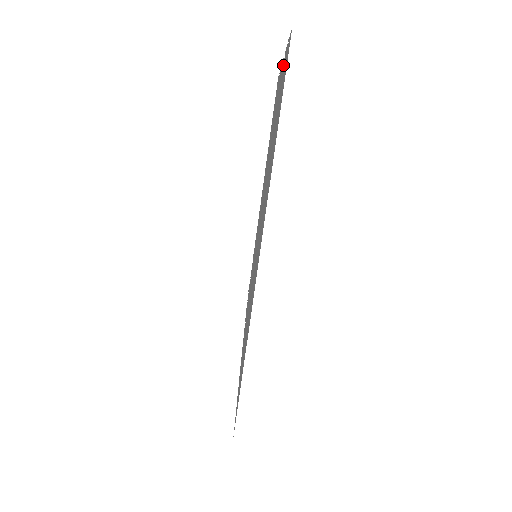
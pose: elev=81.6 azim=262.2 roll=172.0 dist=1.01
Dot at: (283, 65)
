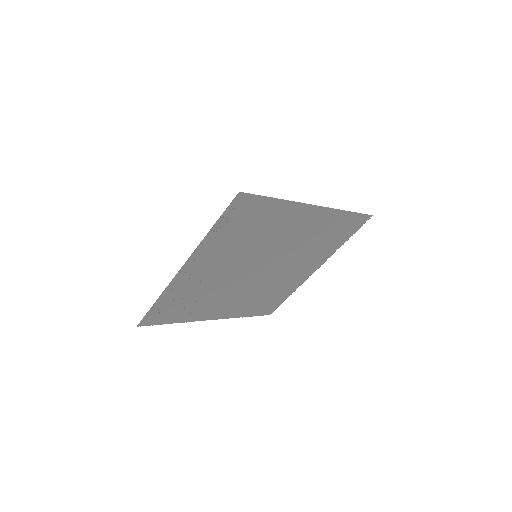
Dot at: (331, 252)
